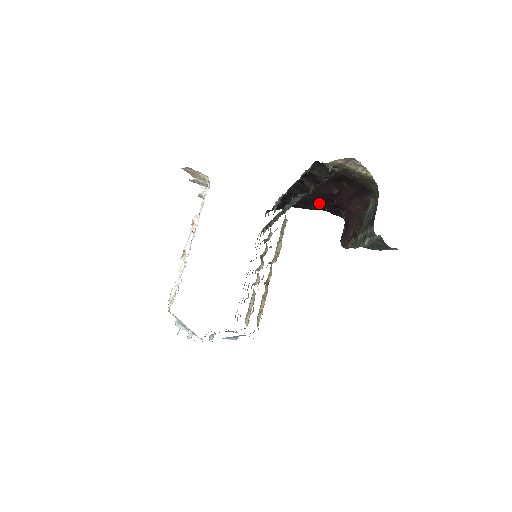
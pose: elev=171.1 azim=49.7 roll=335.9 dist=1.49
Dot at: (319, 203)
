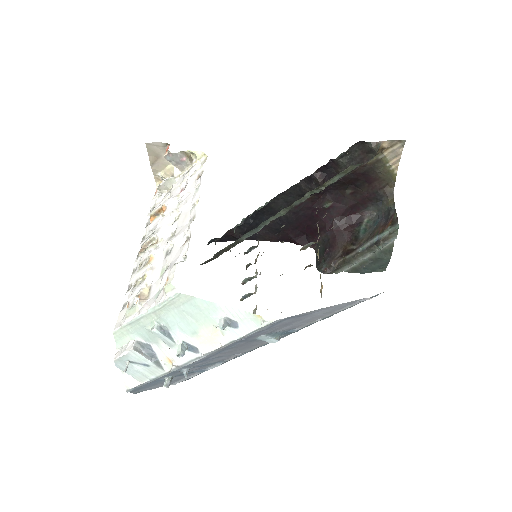
Dot at: (291, 227)
